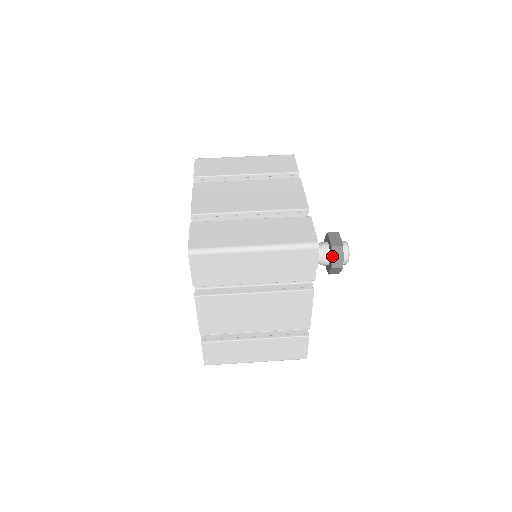
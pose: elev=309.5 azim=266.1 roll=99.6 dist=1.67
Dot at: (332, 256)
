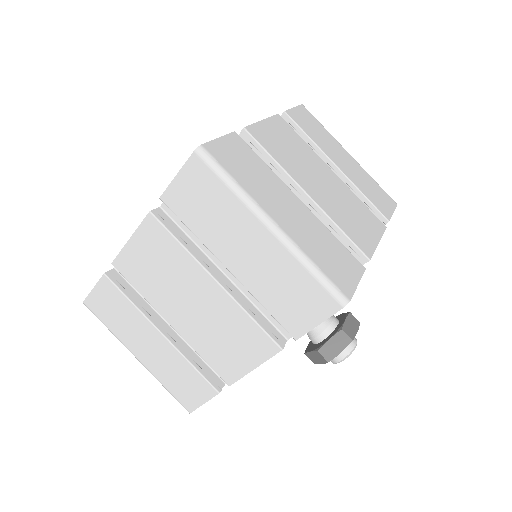
Dot at: (331, 339)
